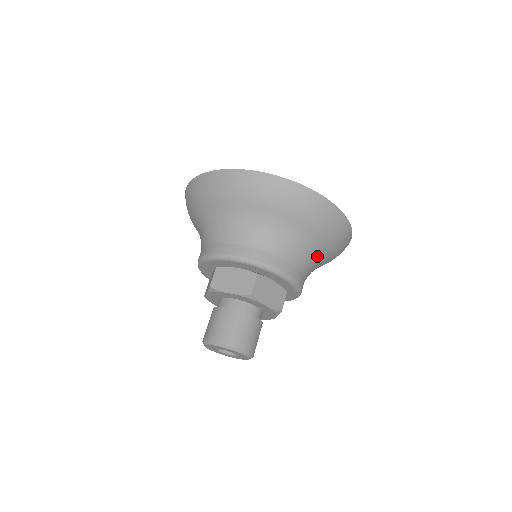
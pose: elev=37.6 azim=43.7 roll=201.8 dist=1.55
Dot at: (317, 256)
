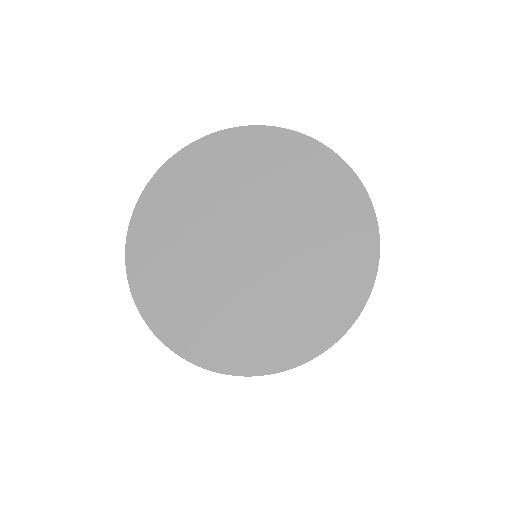
Dot at: occluded
